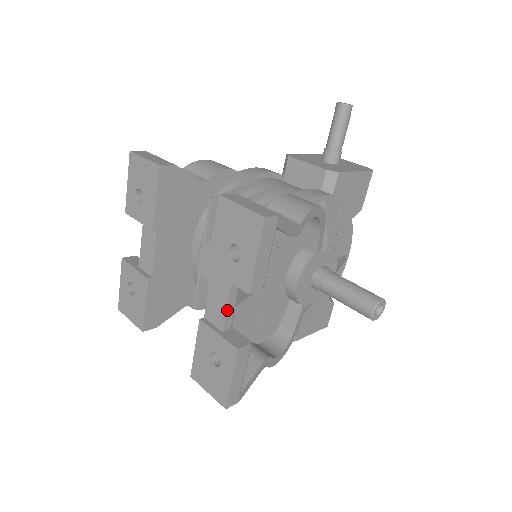
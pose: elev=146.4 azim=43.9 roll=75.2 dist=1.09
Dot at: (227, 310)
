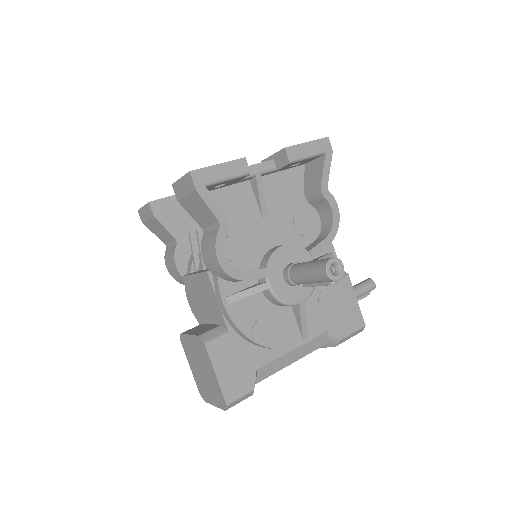
Dot at: (252, 166)
